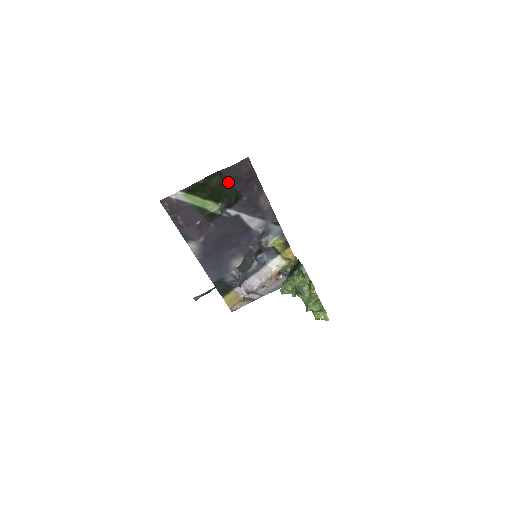
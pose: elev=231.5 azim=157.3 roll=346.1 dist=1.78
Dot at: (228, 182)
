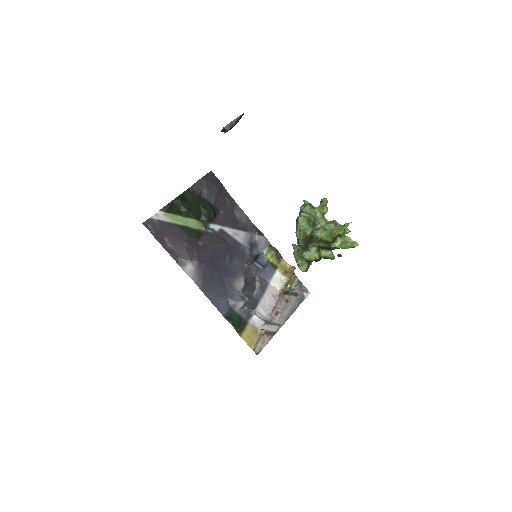
Dot at: (201, 197)
